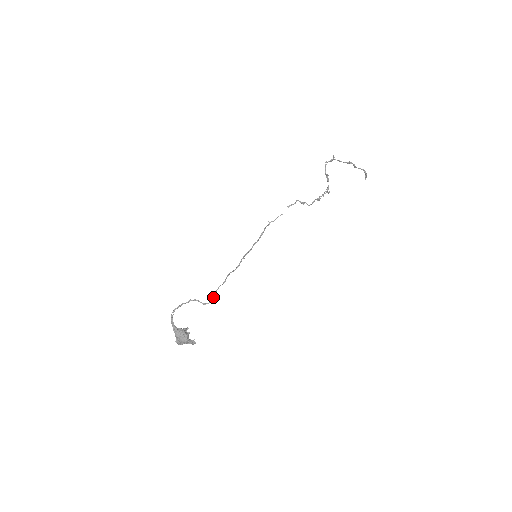
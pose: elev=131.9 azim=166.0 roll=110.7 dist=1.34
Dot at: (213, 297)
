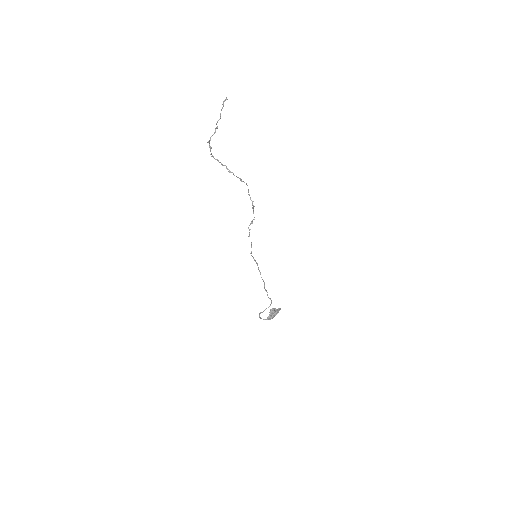
Dot at: (270, 299)
